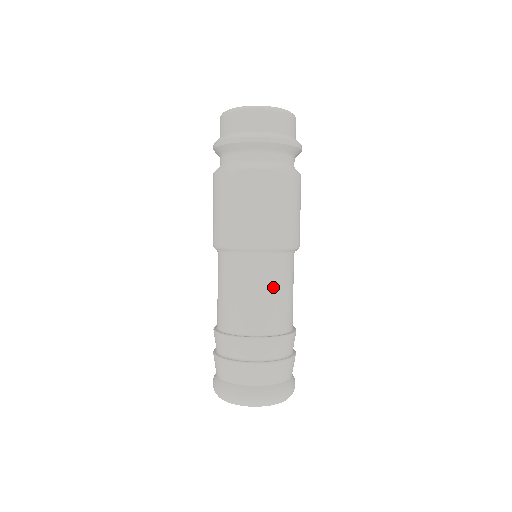
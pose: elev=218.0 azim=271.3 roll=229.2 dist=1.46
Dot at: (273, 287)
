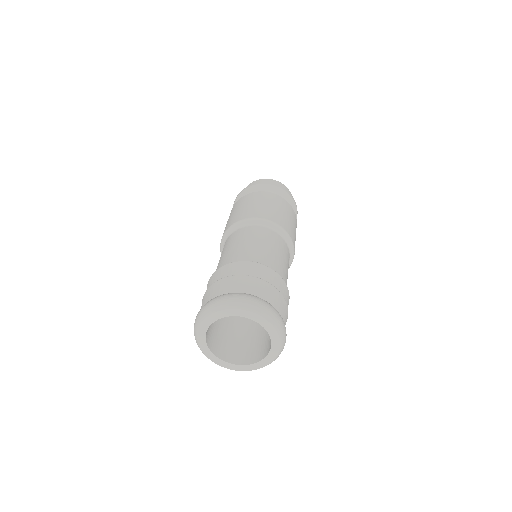
Dot at: (274, 246)
